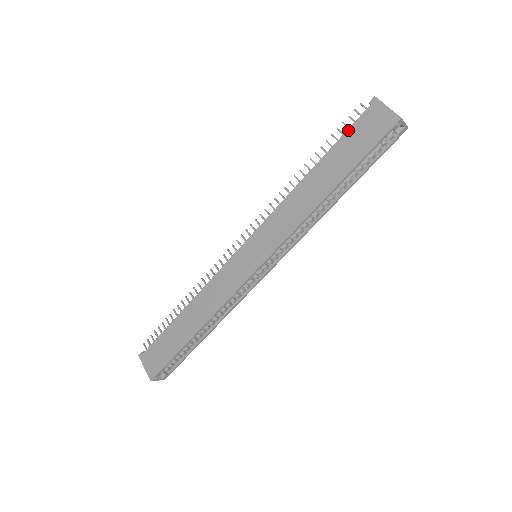
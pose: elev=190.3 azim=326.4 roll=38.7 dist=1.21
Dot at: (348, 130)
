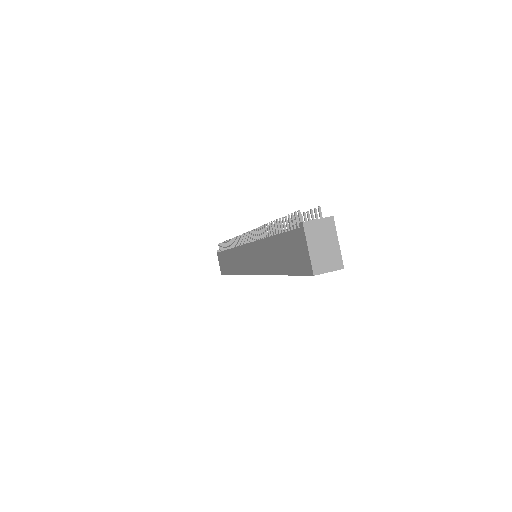
Dot at: (286, 233)
